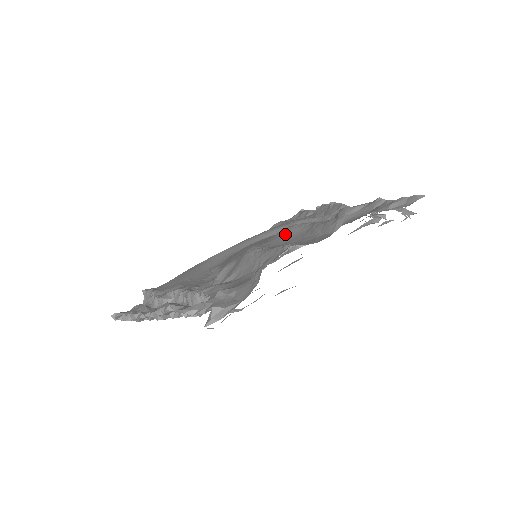
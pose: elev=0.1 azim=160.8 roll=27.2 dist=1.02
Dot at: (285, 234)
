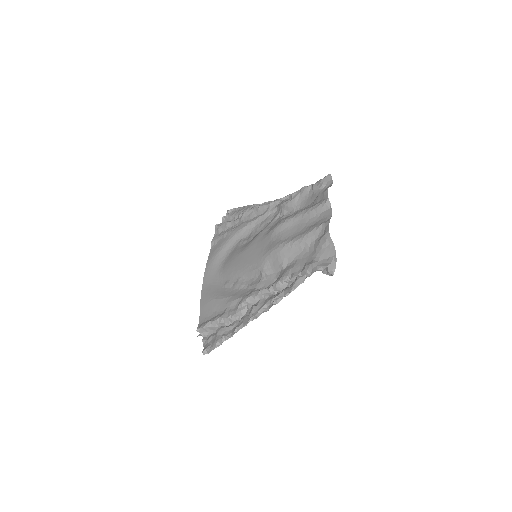
Dot at: (284, 229)
